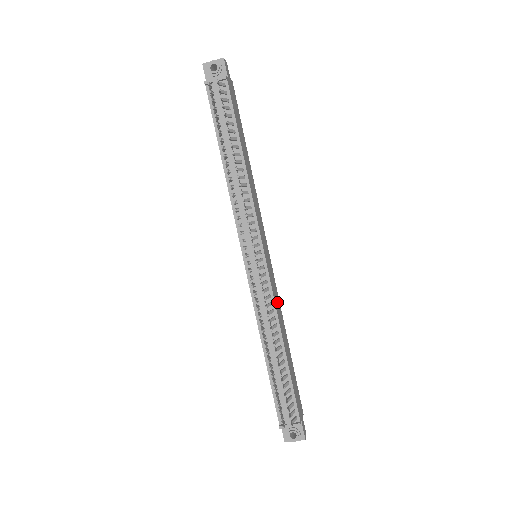
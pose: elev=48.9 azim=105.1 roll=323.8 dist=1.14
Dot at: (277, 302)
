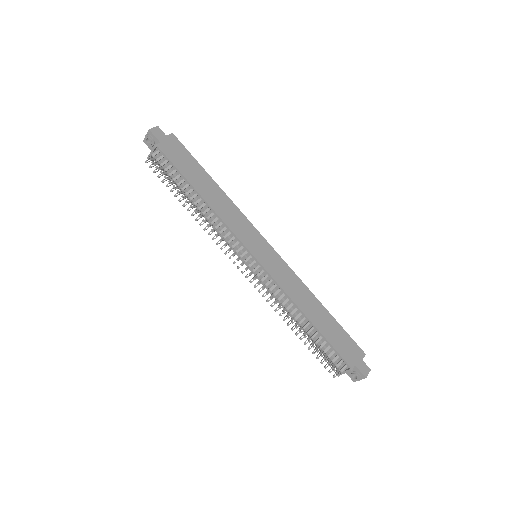
Dot at: (290, 283)
